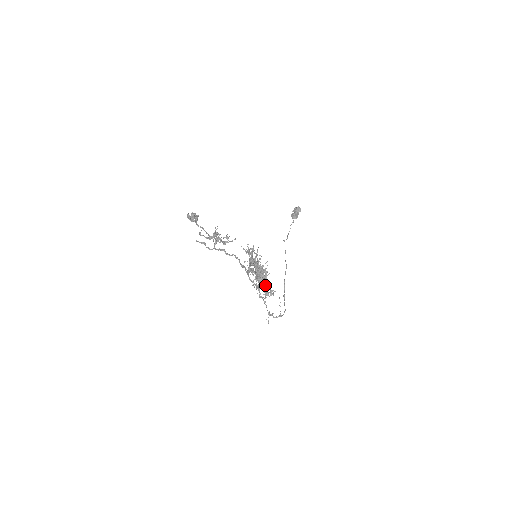
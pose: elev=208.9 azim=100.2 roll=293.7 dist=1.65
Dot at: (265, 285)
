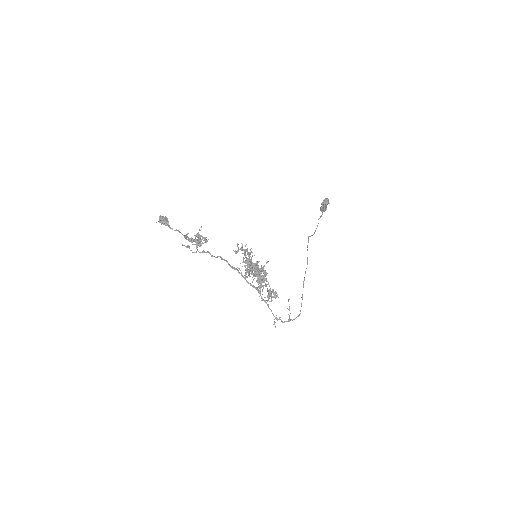
Dot at: occluded
